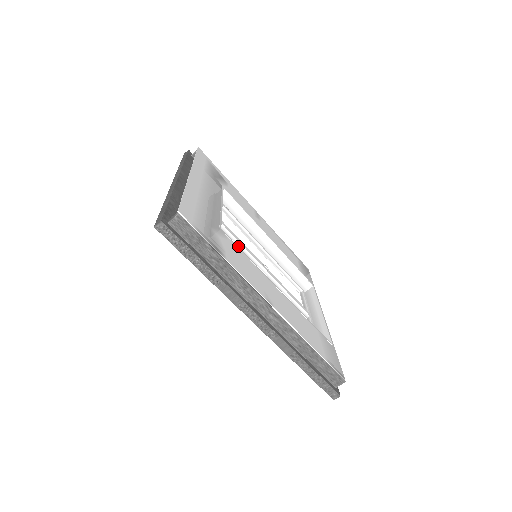
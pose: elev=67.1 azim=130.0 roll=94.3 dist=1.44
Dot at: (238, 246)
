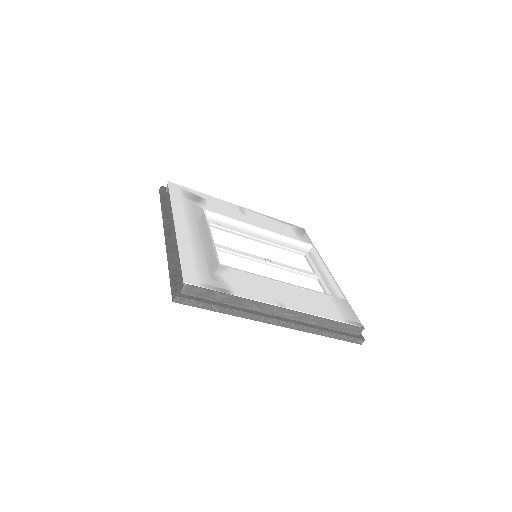
Dot at: (238, 258)
